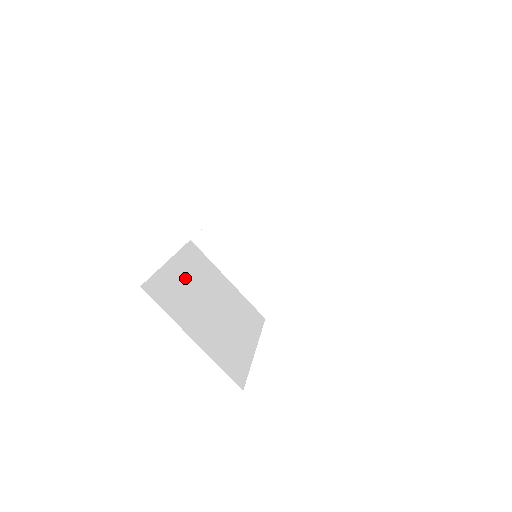
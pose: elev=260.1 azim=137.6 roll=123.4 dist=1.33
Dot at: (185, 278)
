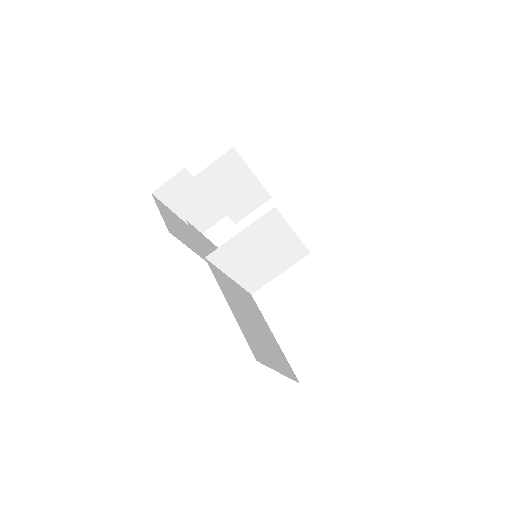
Dot at: (239, 314)
